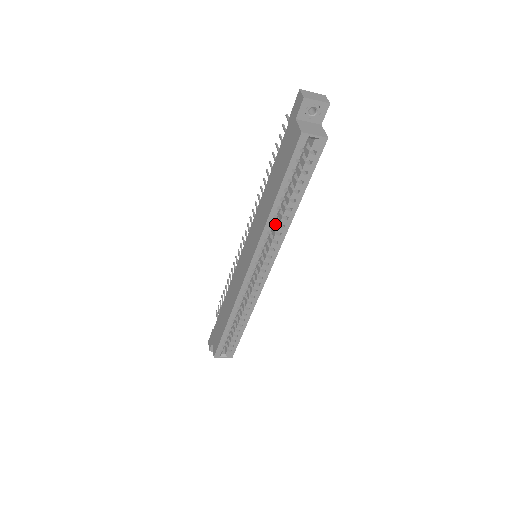
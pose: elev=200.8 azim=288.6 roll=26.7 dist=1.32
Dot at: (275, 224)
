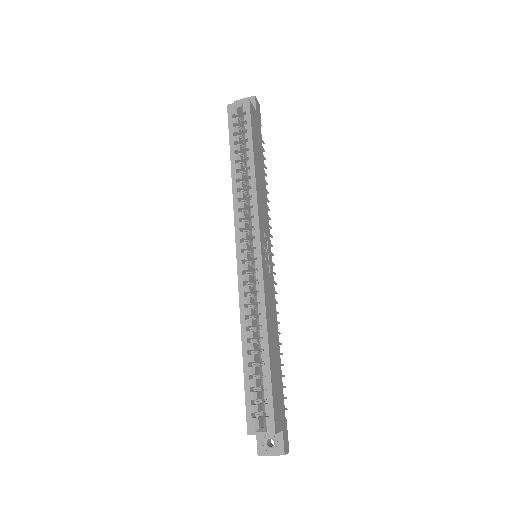
Dot at: occluded
